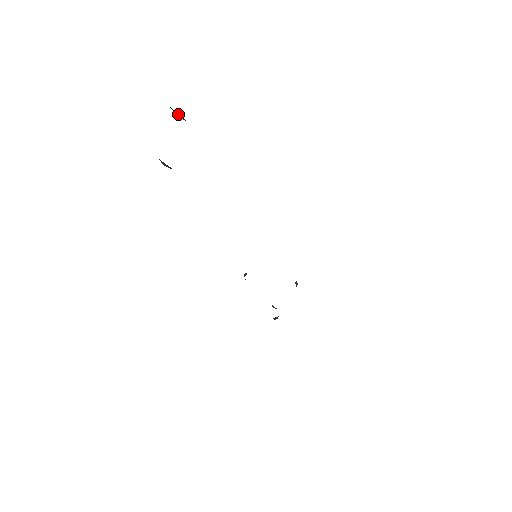
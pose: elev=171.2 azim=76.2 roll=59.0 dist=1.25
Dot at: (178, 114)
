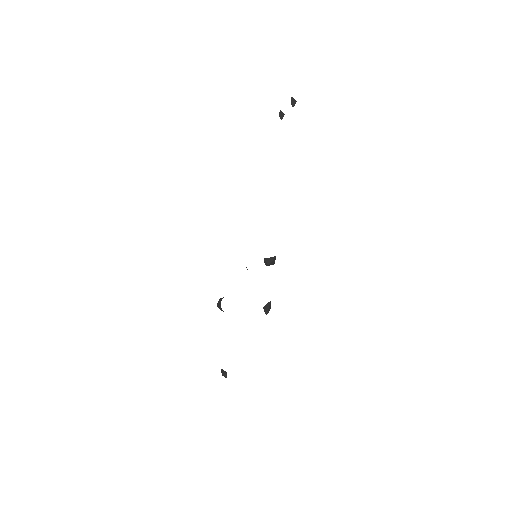
Dot at: (282, 114)
